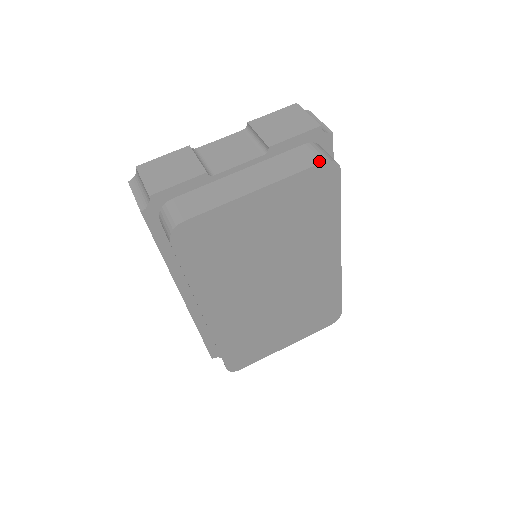
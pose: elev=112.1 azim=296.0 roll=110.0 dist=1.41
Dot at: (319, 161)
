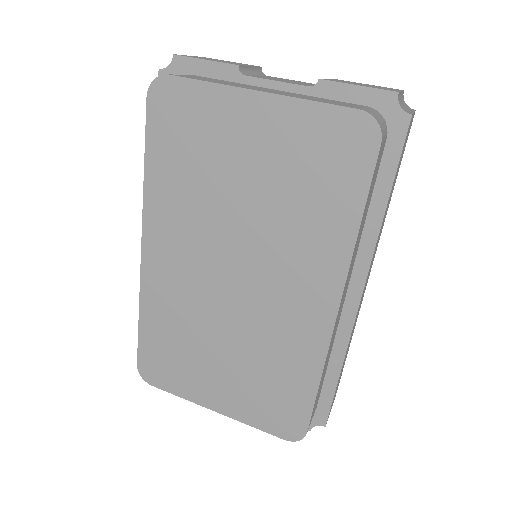
Dot at: (356, 108)
